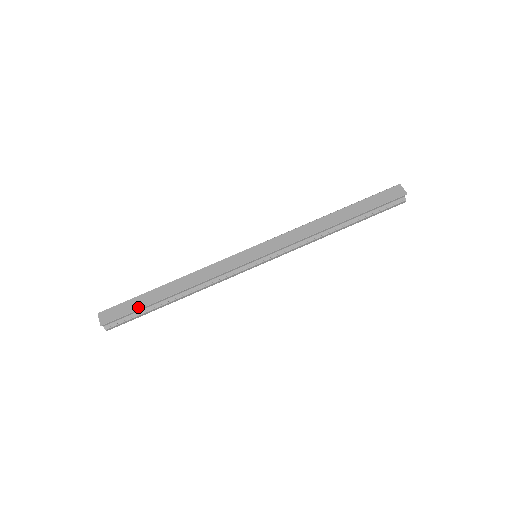
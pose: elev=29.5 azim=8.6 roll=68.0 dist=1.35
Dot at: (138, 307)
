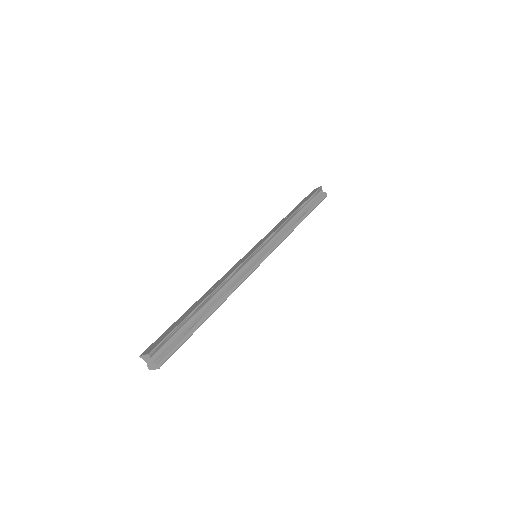
Dot at: (179, 323)
